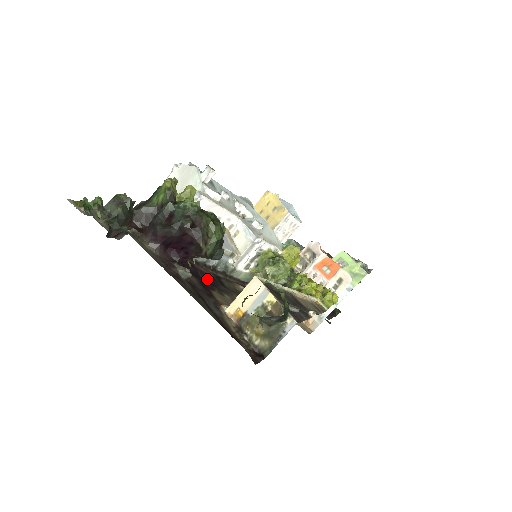
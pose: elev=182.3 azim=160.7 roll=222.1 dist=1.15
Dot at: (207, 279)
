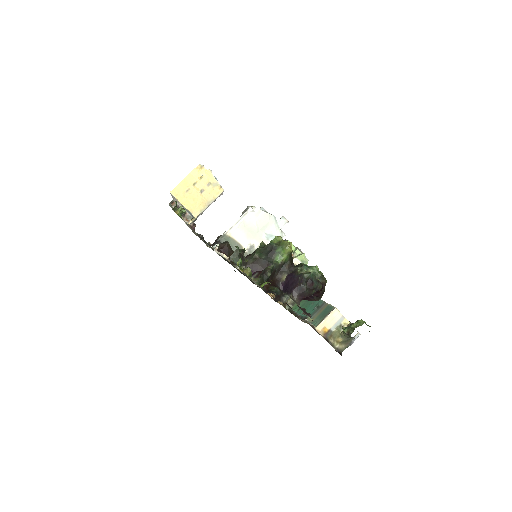
Dot at: occluded
